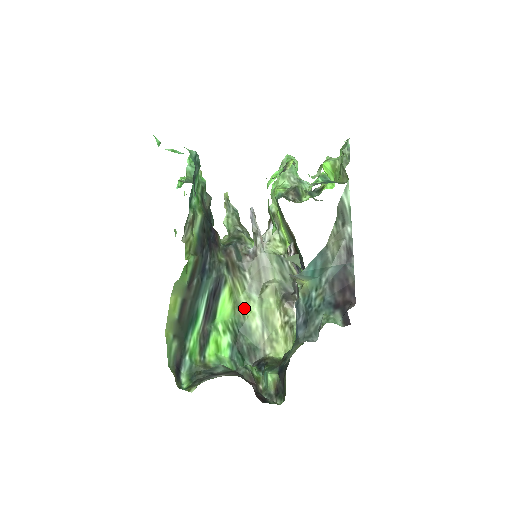
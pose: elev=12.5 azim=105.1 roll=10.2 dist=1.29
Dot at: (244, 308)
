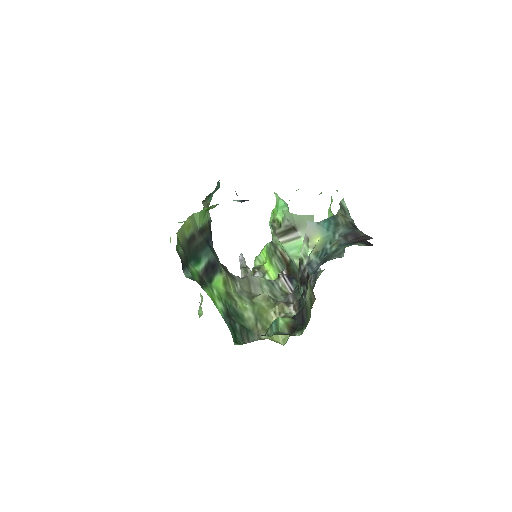
Dot at: (236, 300)
